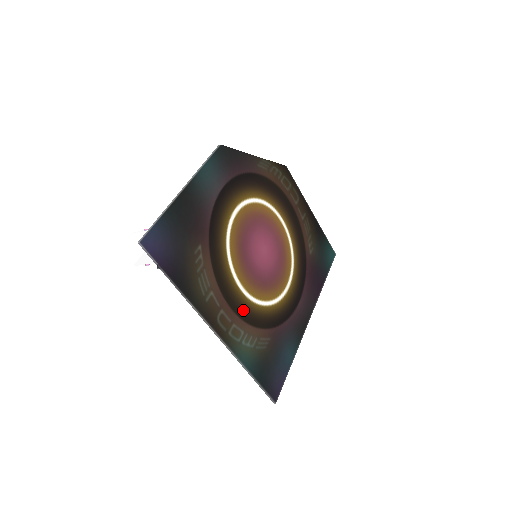
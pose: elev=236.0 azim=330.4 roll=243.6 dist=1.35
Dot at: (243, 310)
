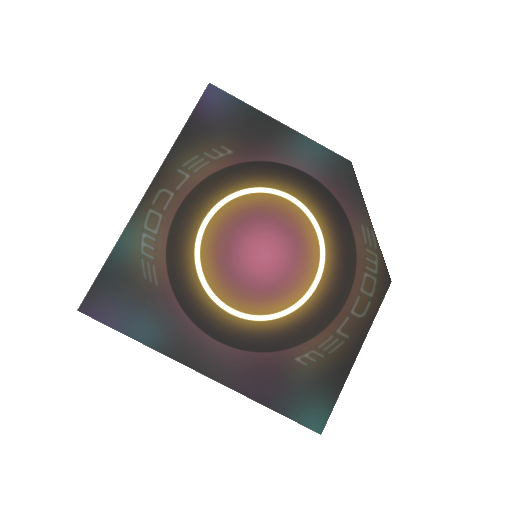
Dot at: (181, 229)
